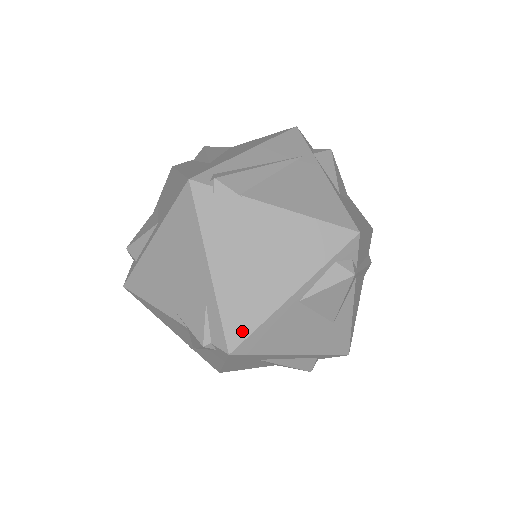
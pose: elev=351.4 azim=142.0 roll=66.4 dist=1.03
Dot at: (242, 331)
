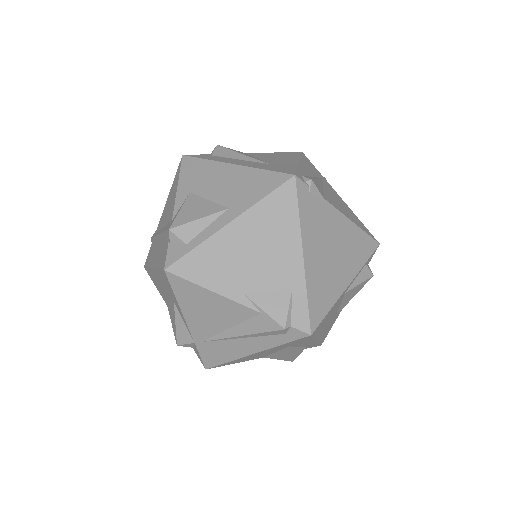
Dot at: (320, 314)
